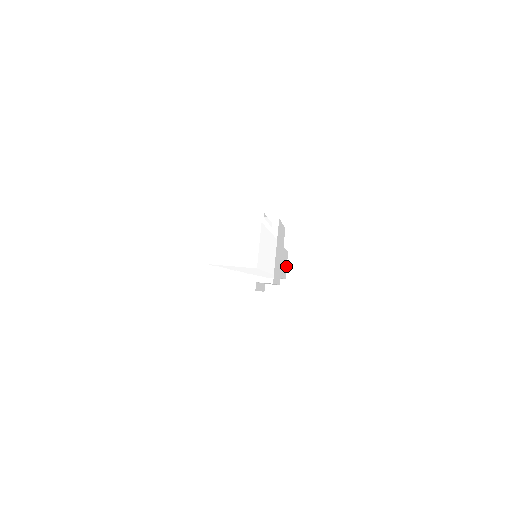
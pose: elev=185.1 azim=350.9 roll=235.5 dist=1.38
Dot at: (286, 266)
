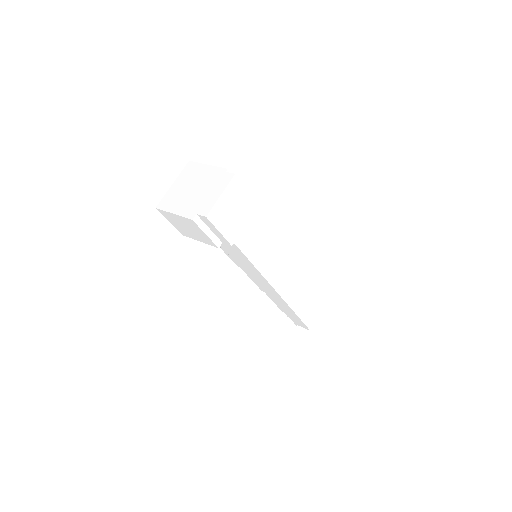
Dot at: (315, 318)
